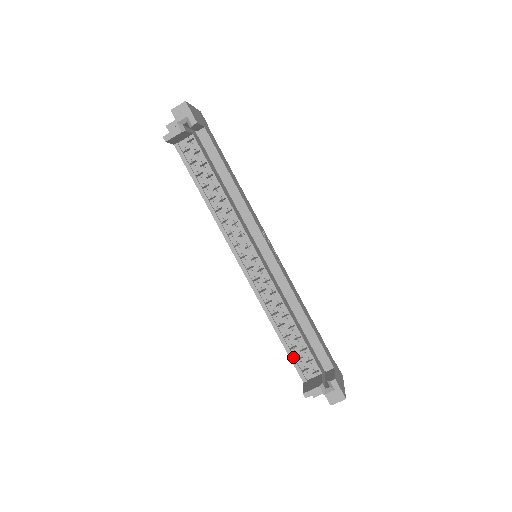
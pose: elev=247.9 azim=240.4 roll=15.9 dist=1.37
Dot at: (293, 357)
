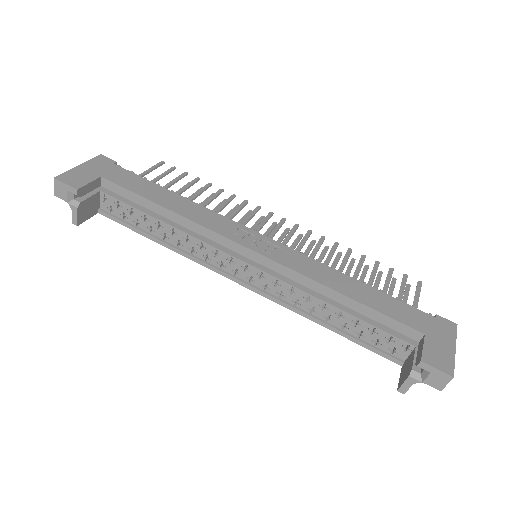
Dot at: (367, 345)
